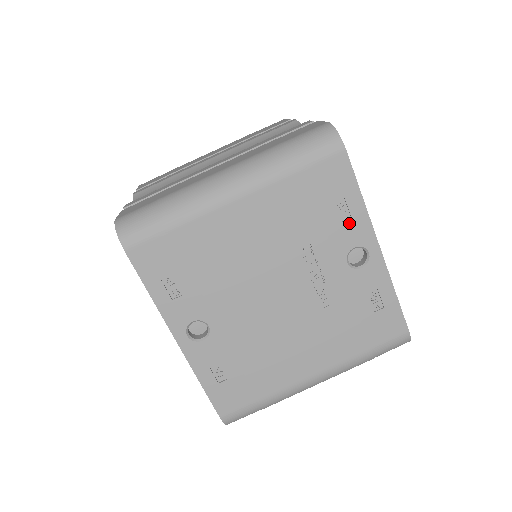
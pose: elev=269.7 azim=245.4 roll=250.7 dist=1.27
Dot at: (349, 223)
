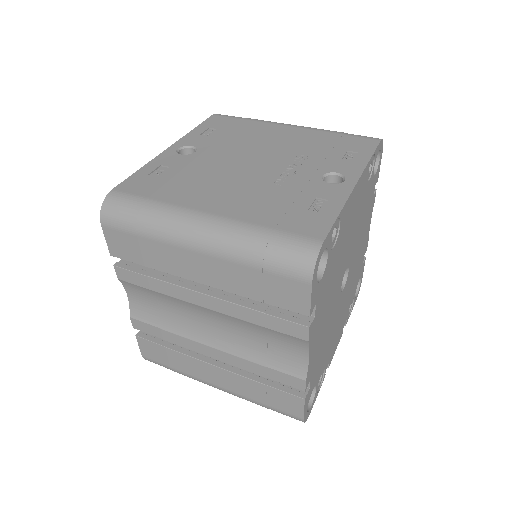
Dot at: (347, 162)
